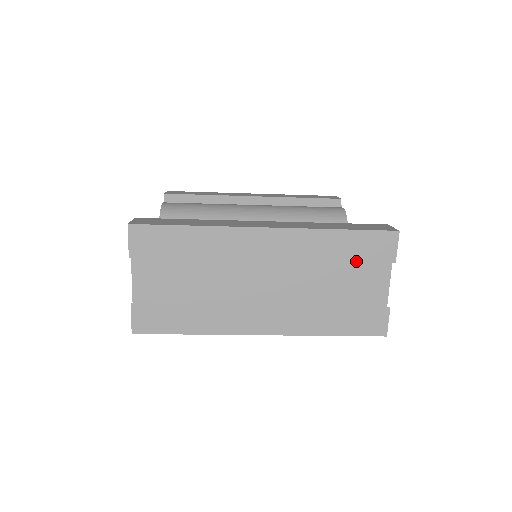
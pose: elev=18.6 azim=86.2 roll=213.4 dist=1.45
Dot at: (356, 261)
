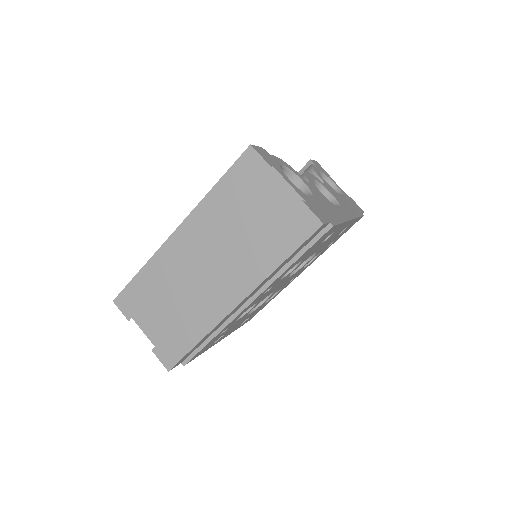
Dot at: (245, 194)
